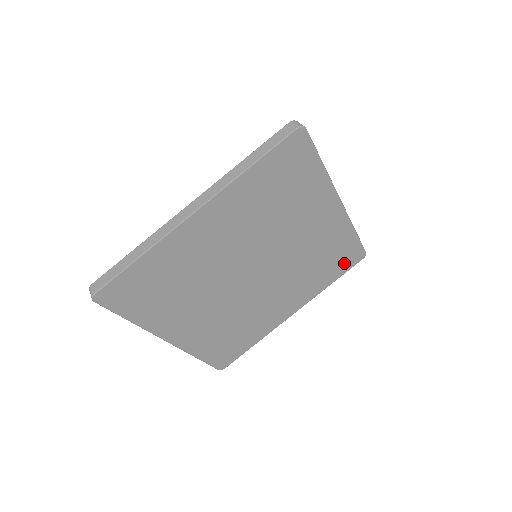
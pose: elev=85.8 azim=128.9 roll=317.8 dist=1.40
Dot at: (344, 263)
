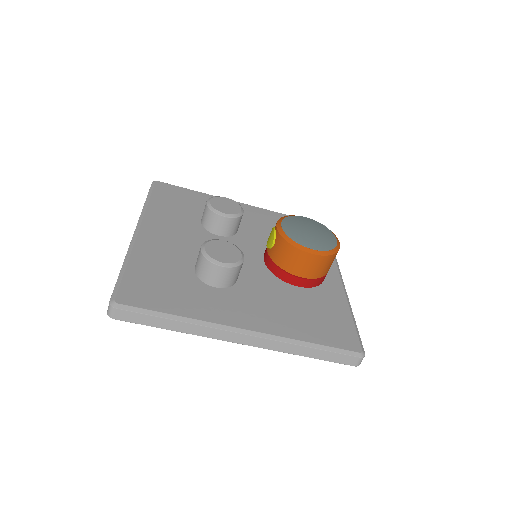
Dot at: occluded
